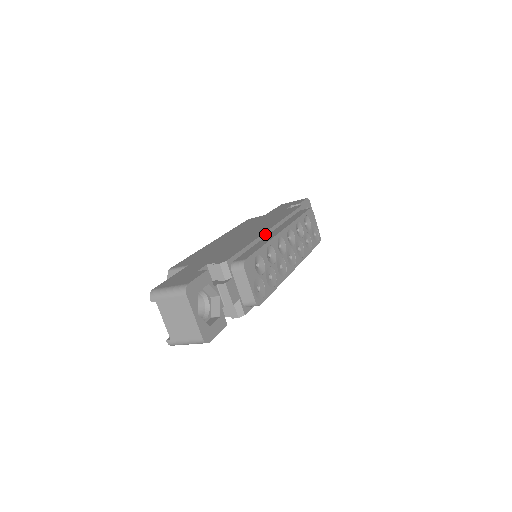
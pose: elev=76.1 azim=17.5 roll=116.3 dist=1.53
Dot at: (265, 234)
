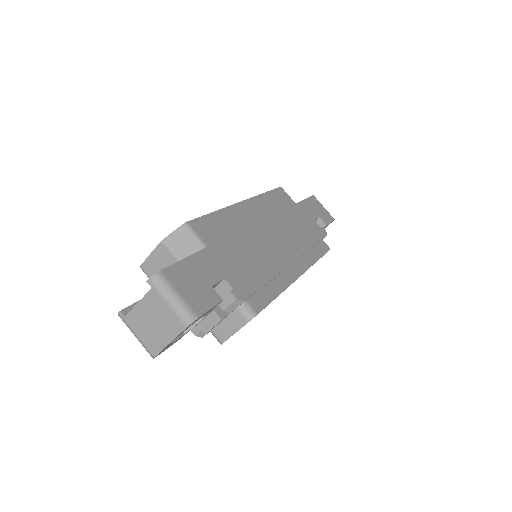
Dot at: (287, 267)
